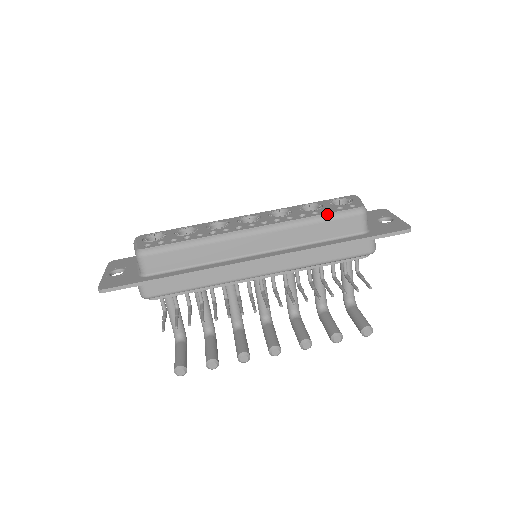
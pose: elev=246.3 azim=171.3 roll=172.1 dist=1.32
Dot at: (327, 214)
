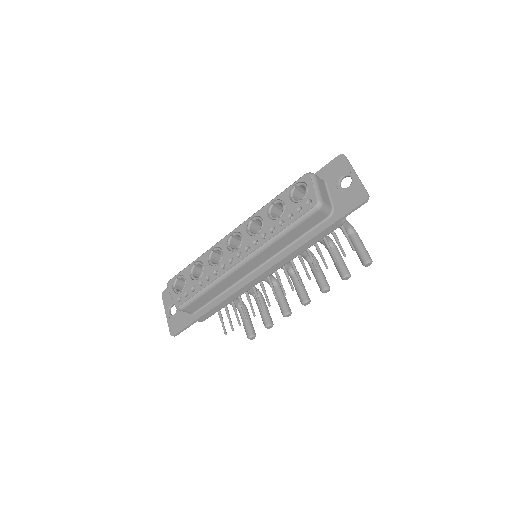
Dot at: (291, 224)
